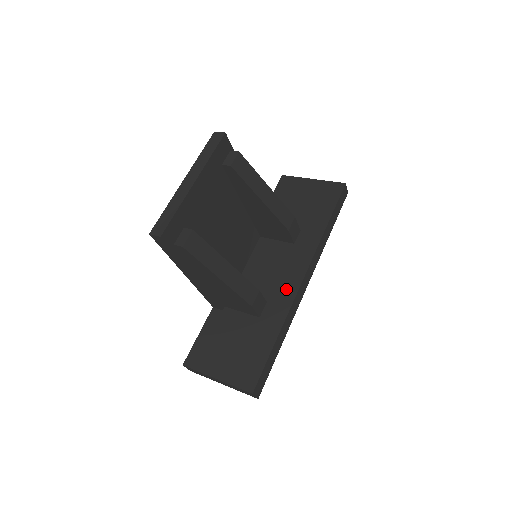
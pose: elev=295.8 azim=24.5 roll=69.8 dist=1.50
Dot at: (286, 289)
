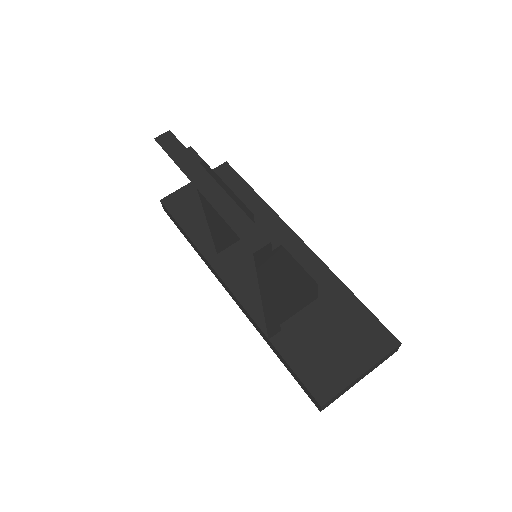
Dot at: (303, 260)
